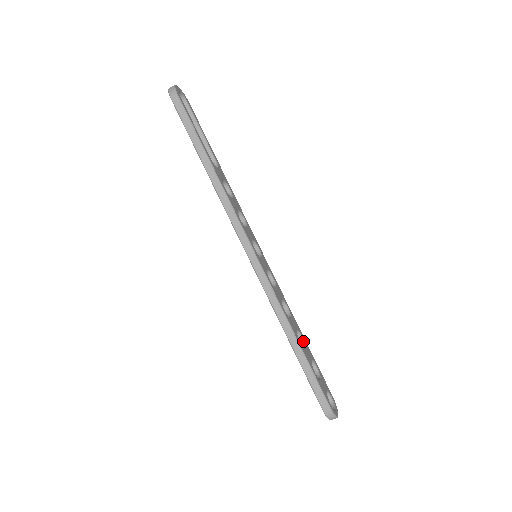
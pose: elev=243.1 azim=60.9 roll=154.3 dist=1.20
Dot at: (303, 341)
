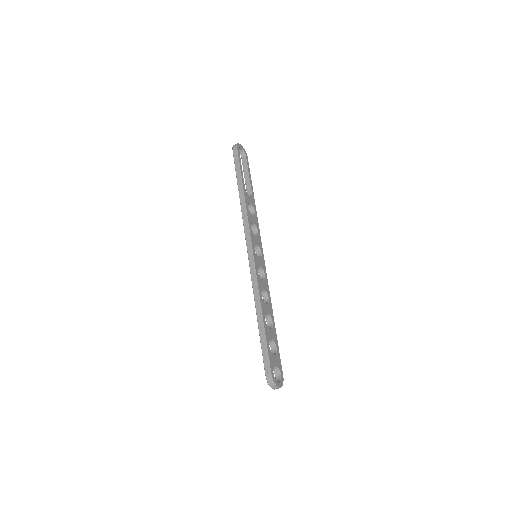
Dot at: (272, 325)
